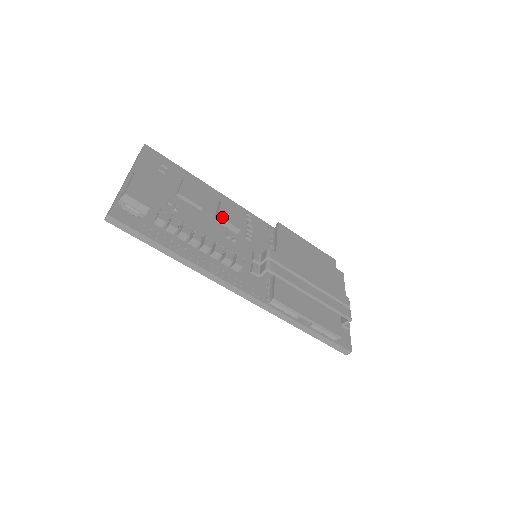
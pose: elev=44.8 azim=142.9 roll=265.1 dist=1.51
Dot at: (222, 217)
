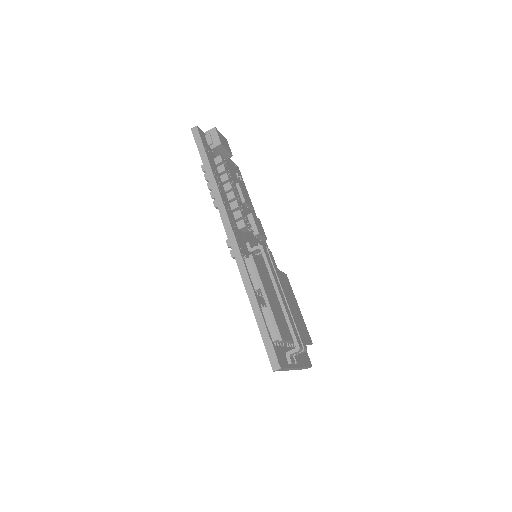
Dot at: (253, 216)
